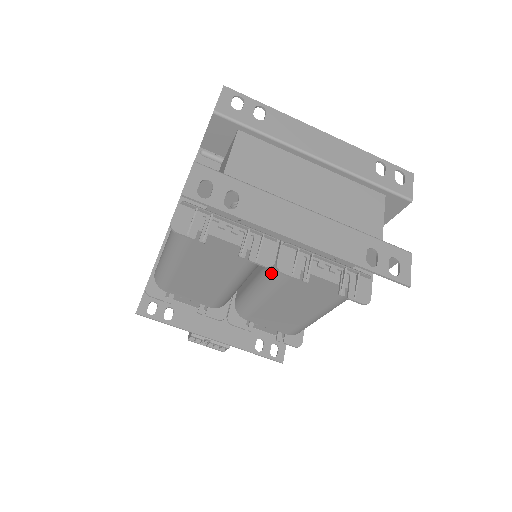
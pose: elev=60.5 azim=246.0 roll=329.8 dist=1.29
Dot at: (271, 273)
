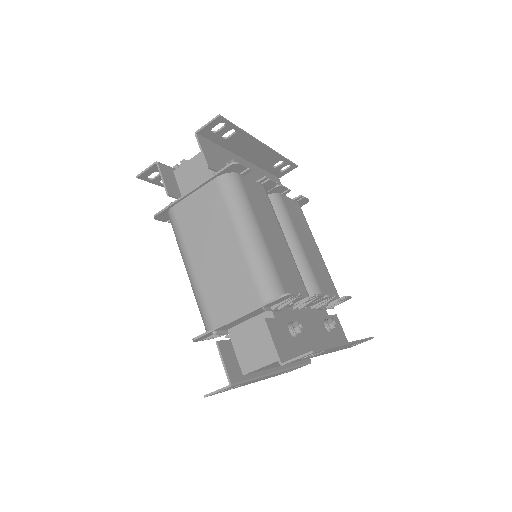
Dot at: occluded
